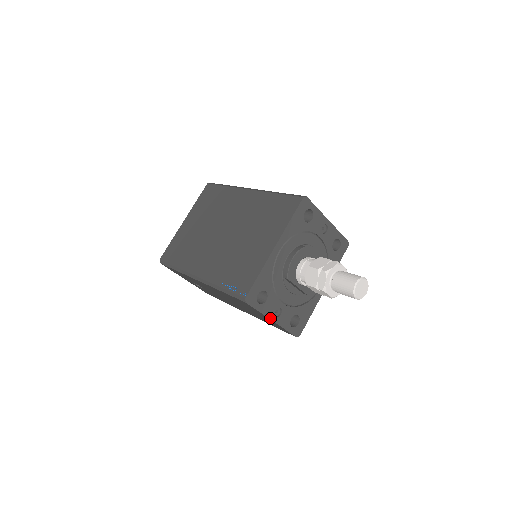
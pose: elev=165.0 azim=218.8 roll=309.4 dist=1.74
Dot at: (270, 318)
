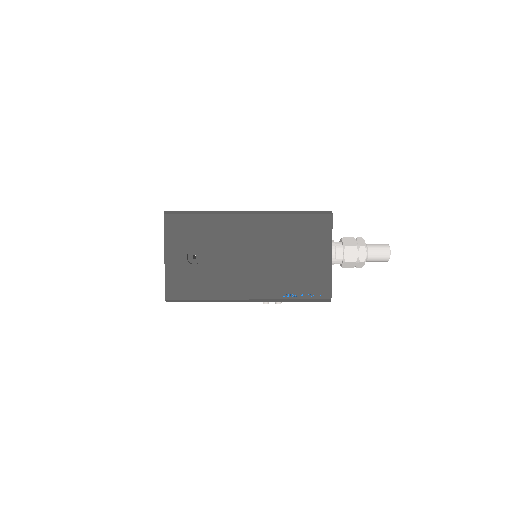
Dot at: occluded
